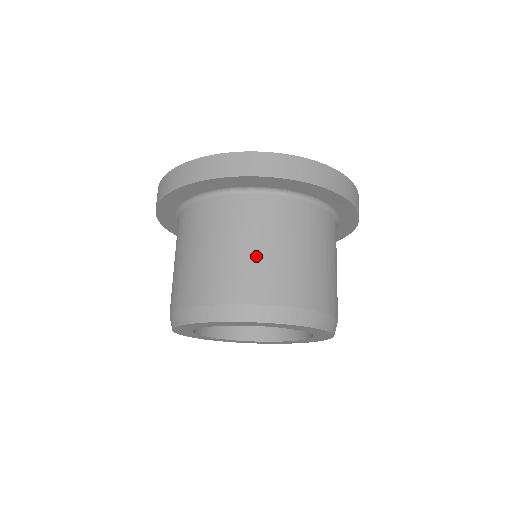
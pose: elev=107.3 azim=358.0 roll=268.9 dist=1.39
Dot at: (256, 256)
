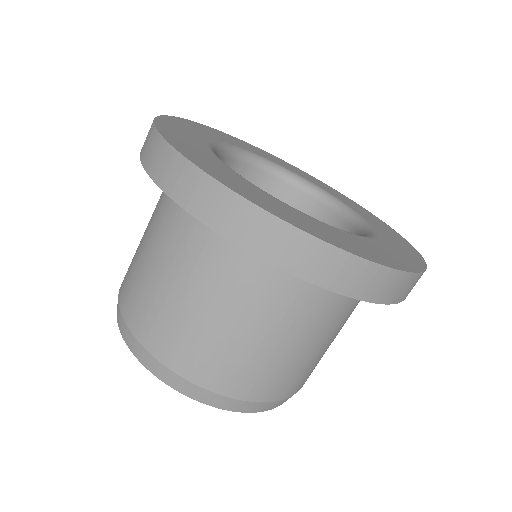
Dot at: (184, 310)
